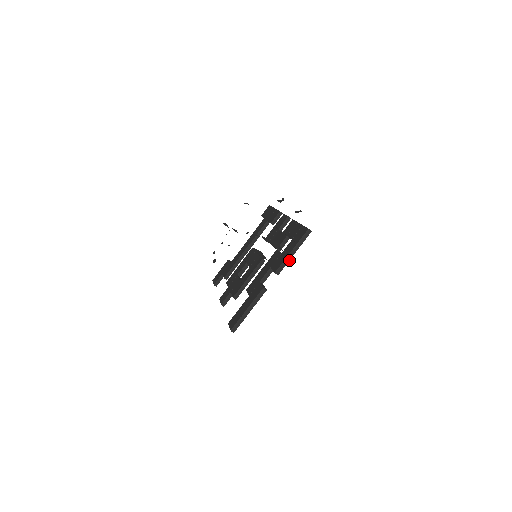
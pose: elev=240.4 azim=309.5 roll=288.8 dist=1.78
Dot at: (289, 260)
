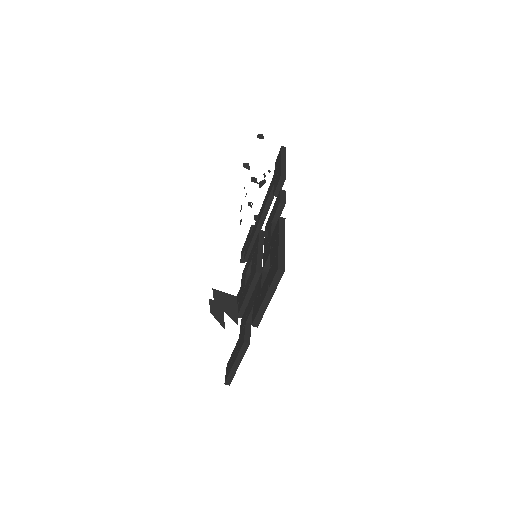
Dot at: (265, 309)
